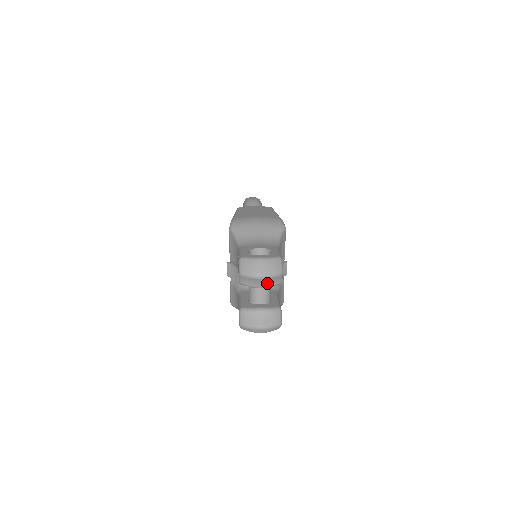
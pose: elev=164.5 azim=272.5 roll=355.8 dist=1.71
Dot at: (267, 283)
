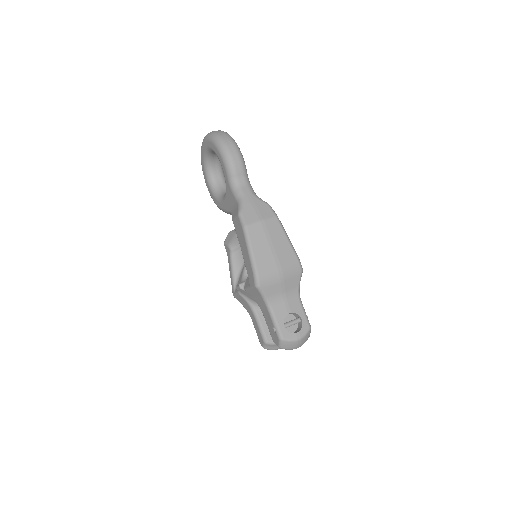
Dot at: occluded
